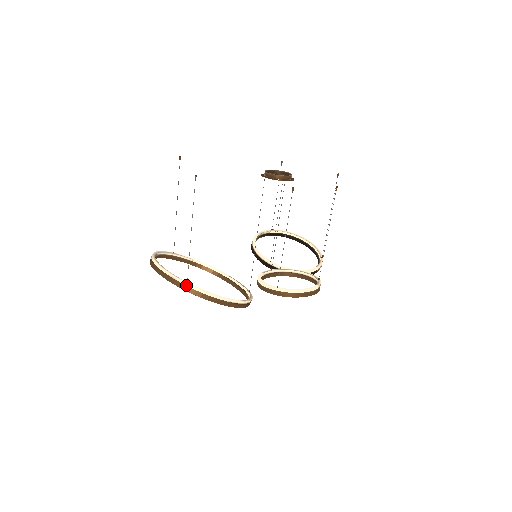
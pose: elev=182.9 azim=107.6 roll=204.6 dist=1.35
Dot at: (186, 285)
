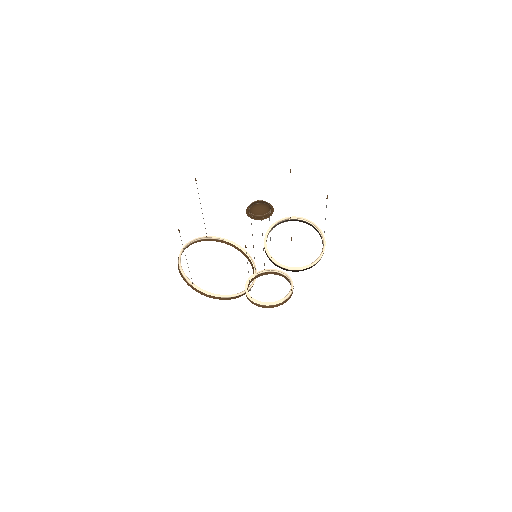
Dot at: (192, 285)
